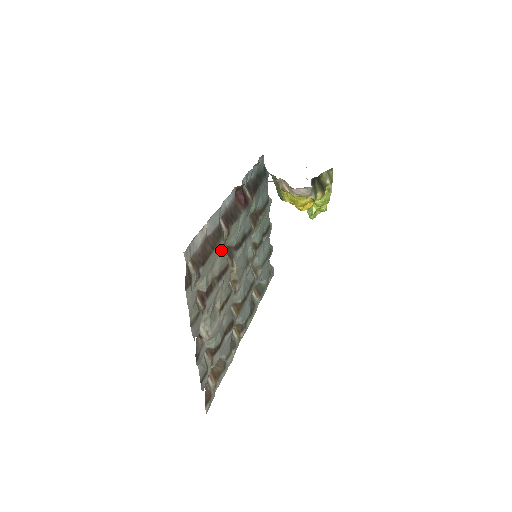
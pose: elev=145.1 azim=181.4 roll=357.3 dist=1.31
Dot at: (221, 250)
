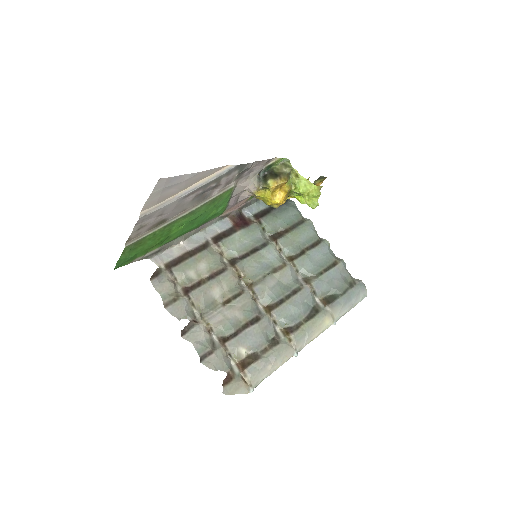
Dot at: (205, 257)
